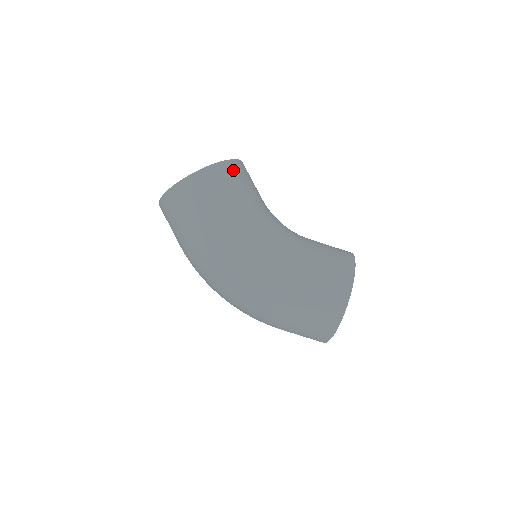
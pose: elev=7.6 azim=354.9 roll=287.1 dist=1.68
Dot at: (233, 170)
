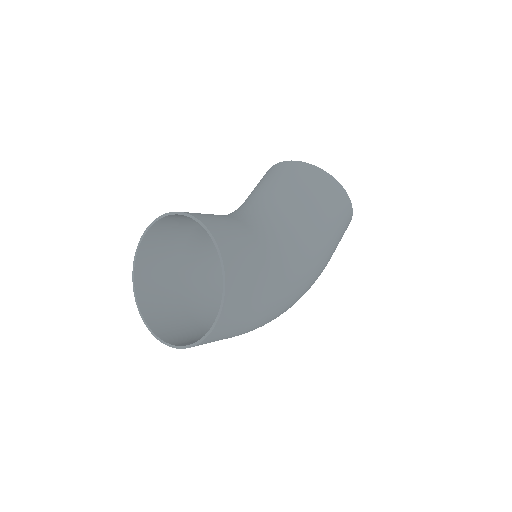
Dot at: (228, 242)
